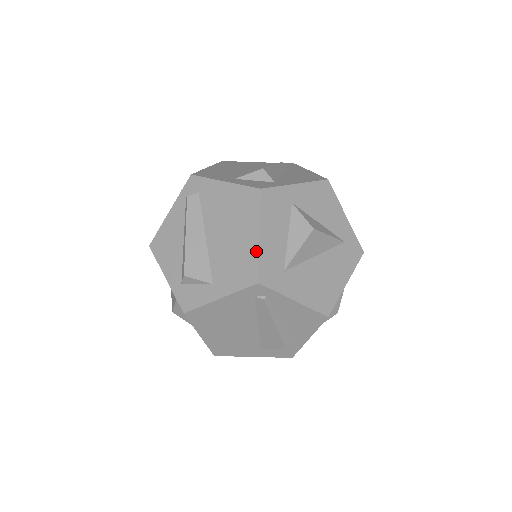
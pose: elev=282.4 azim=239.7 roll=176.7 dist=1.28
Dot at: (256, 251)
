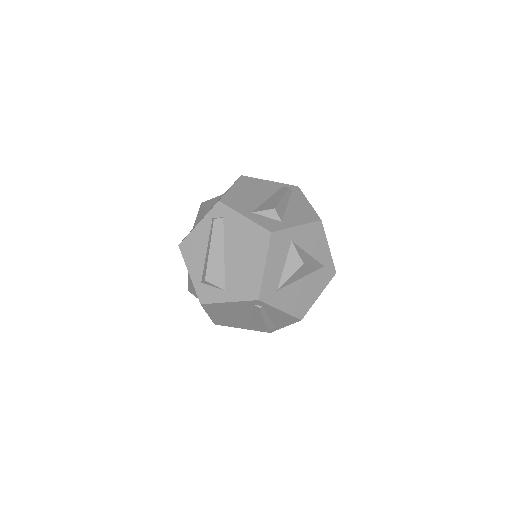
Dot at: (260, 277)
